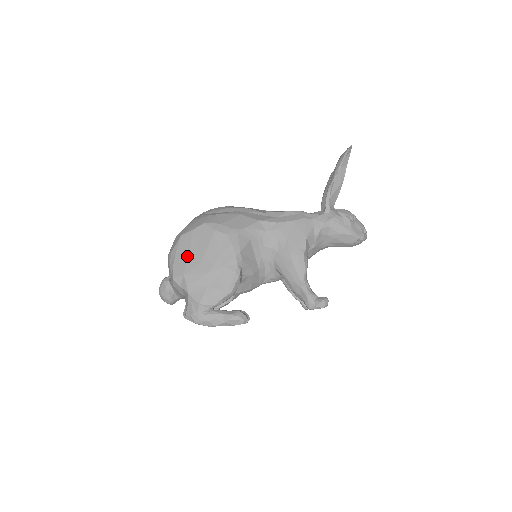
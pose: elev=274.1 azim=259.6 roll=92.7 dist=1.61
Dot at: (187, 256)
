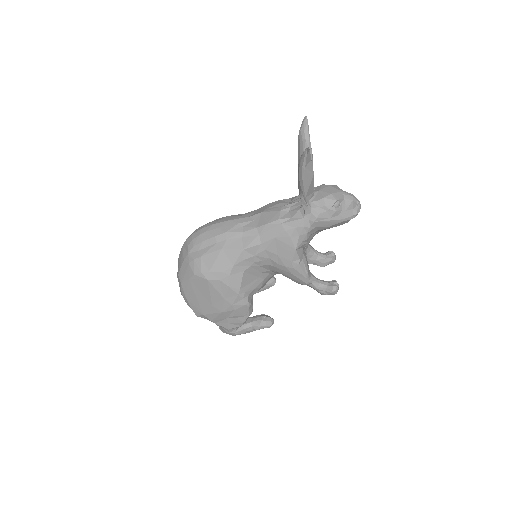
Dot at: (197, 301)
